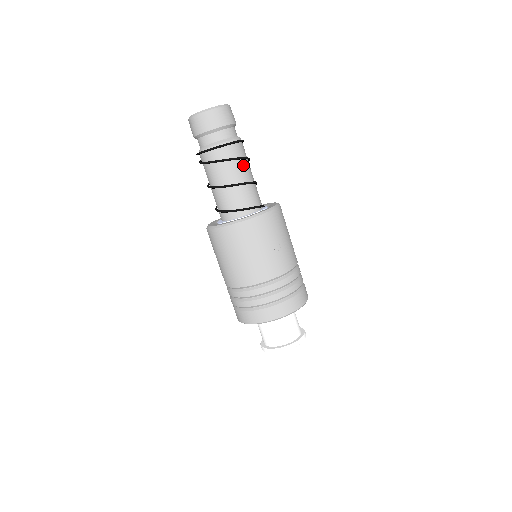
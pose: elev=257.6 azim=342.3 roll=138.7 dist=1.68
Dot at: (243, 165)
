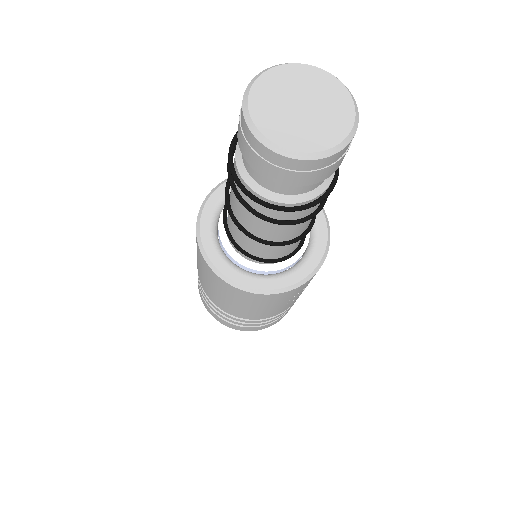
Dot at: occluded
